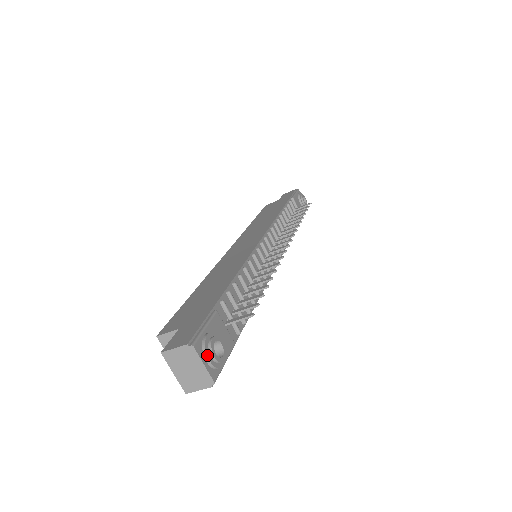
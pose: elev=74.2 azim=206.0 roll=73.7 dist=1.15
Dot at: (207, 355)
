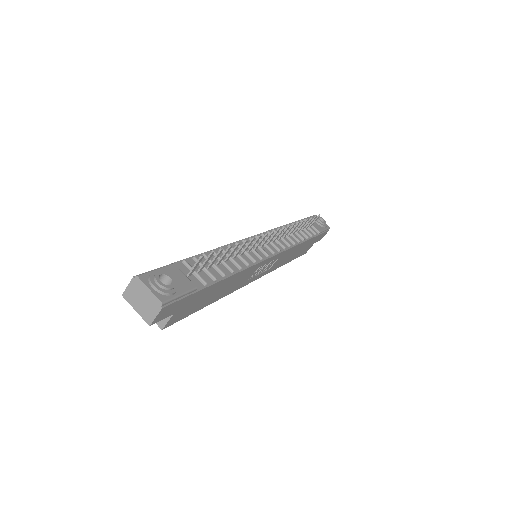
Dot at: (151, 282)
